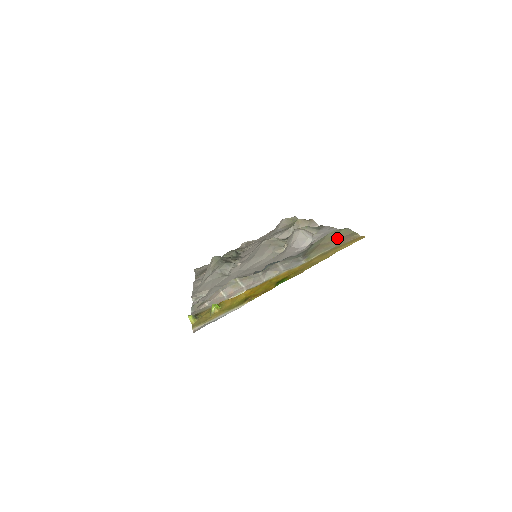
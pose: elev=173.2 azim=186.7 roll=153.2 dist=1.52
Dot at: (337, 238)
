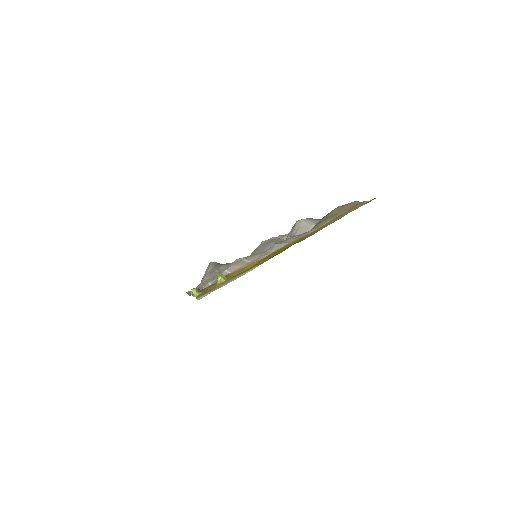
Dot at: (345, 208)
